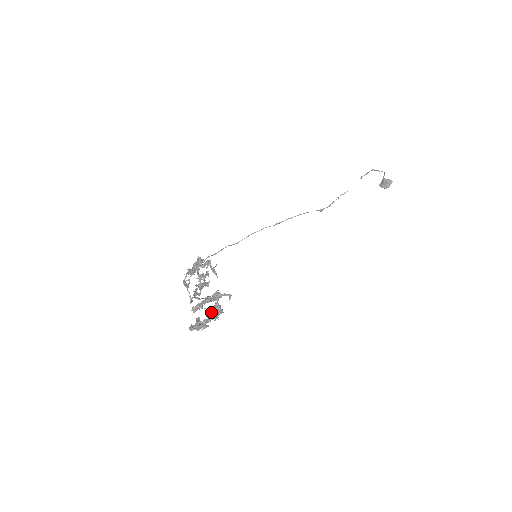
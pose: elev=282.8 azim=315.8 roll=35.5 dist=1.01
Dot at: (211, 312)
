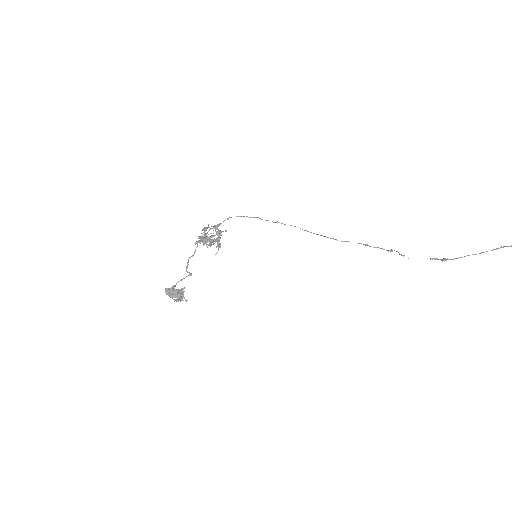
Dot at: (182, 290)
